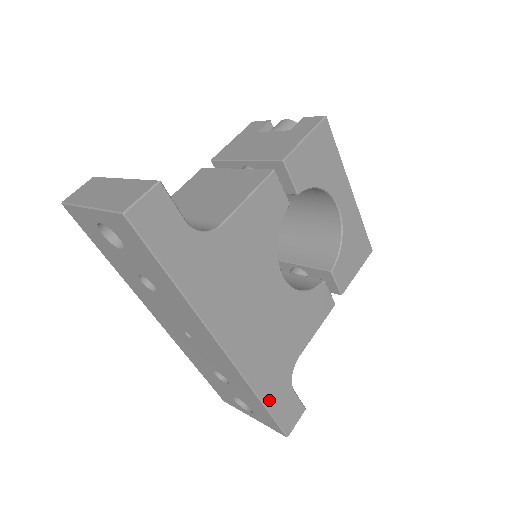
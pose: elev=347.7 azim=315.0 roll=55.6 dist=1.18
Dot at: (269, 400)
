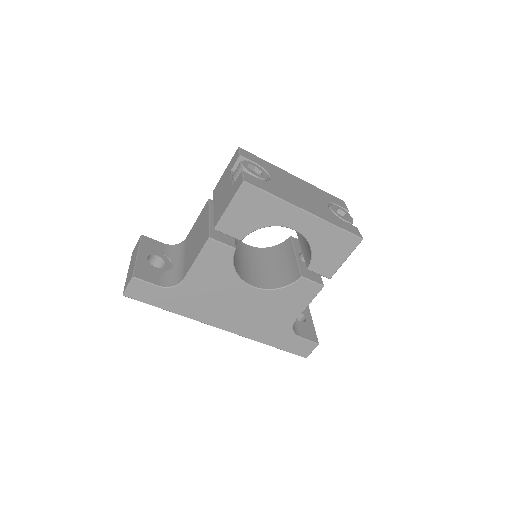
Dot at: (276, 344)
